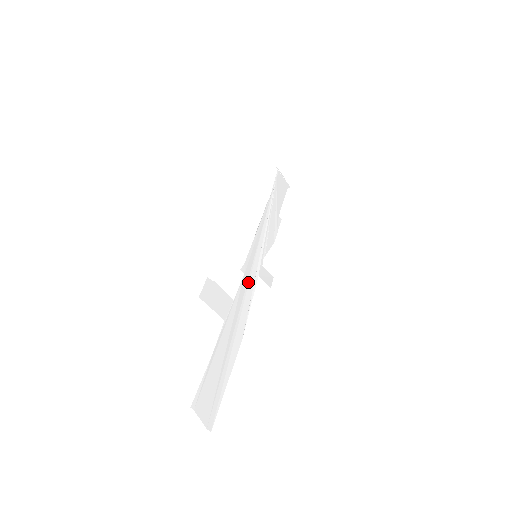
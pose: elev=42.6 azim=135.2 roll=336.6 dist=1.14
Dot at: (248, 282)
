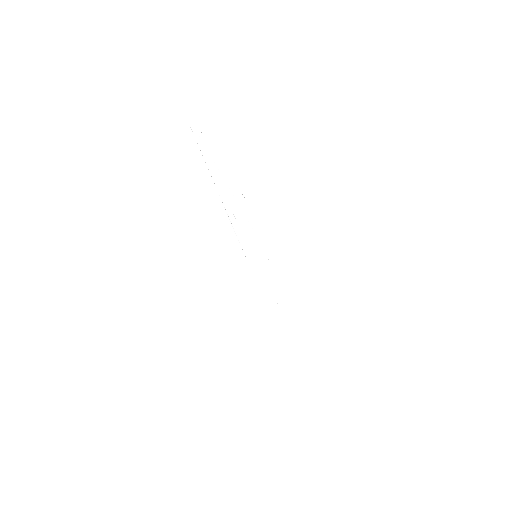
Dot at: (273, 292)
